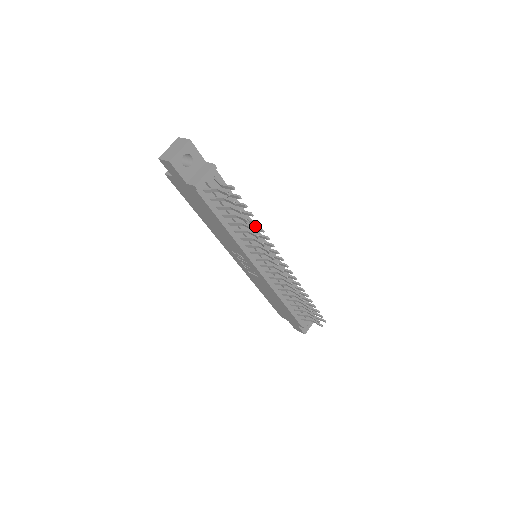
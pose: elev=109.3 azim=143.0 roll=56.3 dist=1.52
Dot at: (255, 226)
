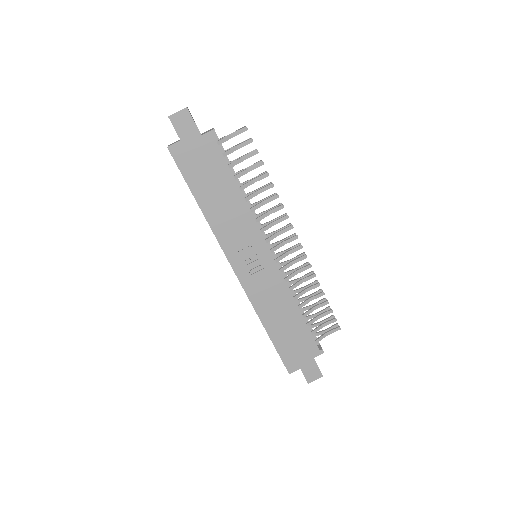
Dot at: occluded
